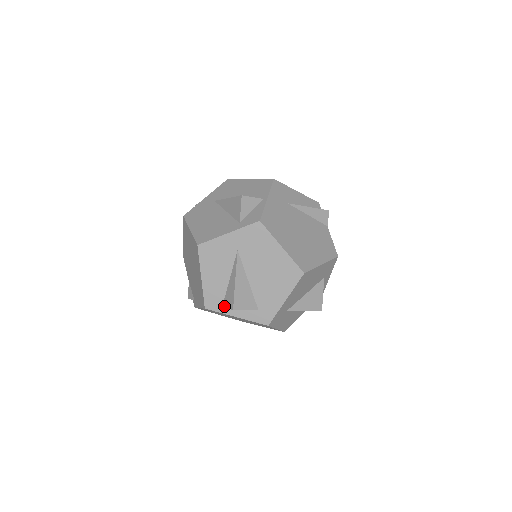
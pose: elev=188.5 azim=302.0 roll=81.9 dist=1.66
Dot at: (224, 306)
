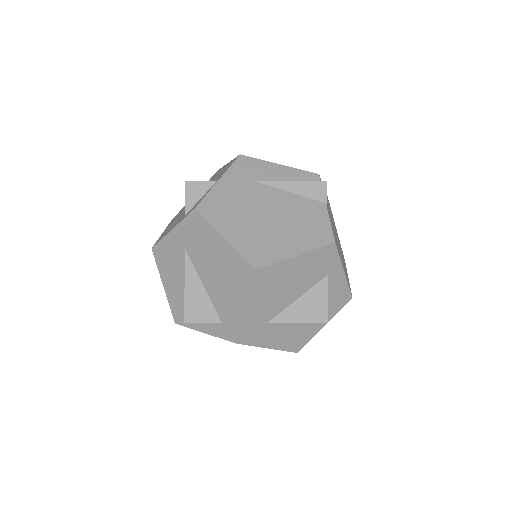
Dot at: occluded
